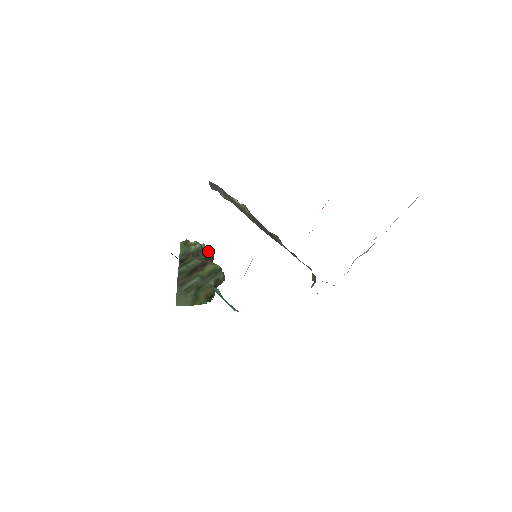
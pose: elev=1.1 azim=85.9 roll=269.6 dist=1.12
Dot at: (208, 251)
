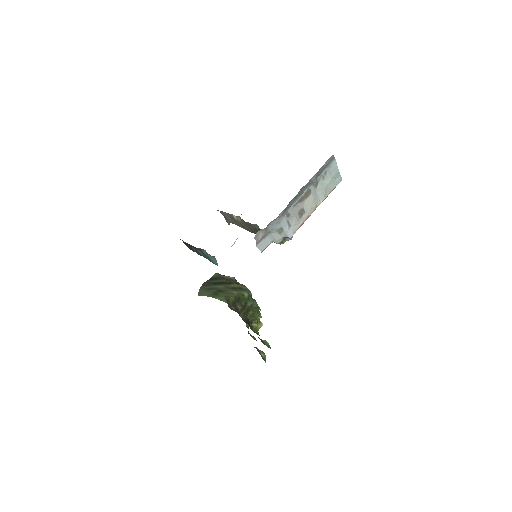
Dot at: occluded
